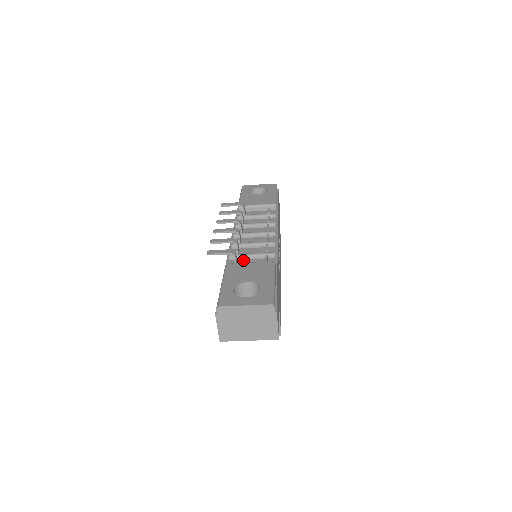
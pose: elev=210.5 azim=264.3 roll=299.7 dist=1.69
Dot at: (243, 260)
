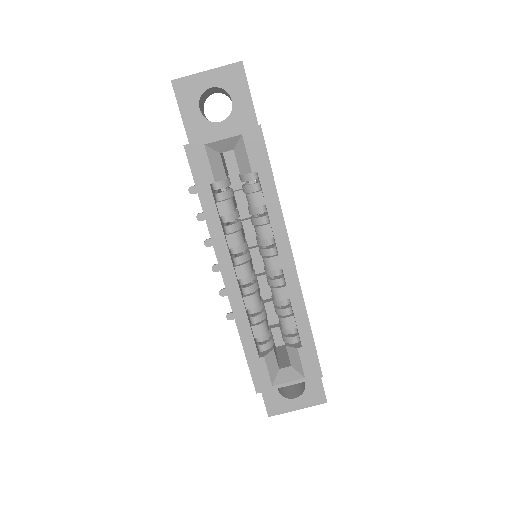
Dot at: occluded
